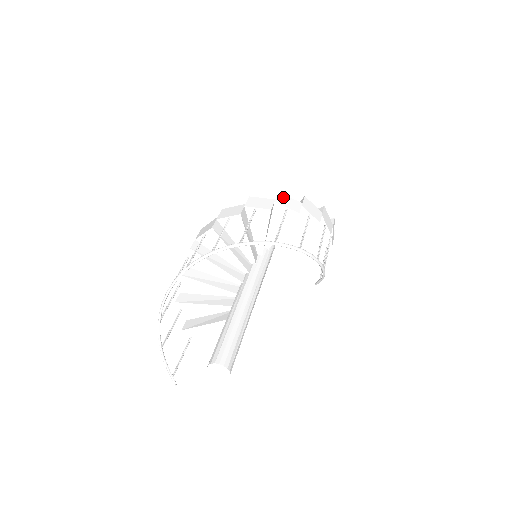
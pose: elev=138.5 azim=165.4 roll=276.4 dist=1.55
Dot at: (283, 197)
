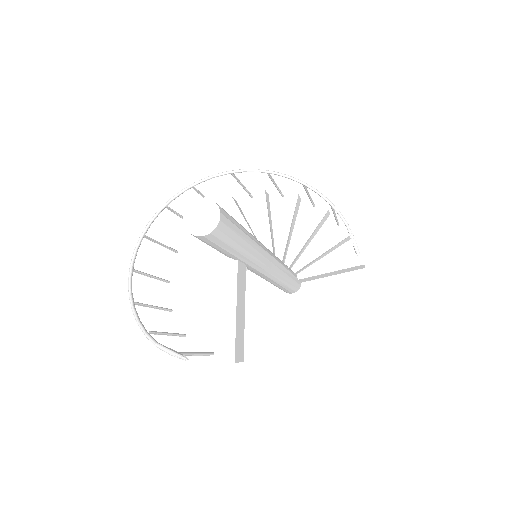
Dot at: occluded
